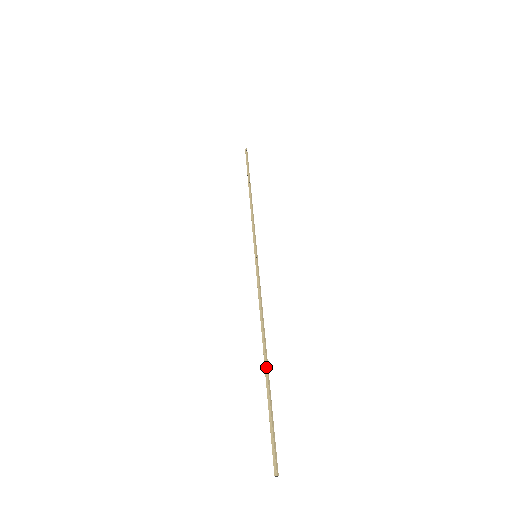
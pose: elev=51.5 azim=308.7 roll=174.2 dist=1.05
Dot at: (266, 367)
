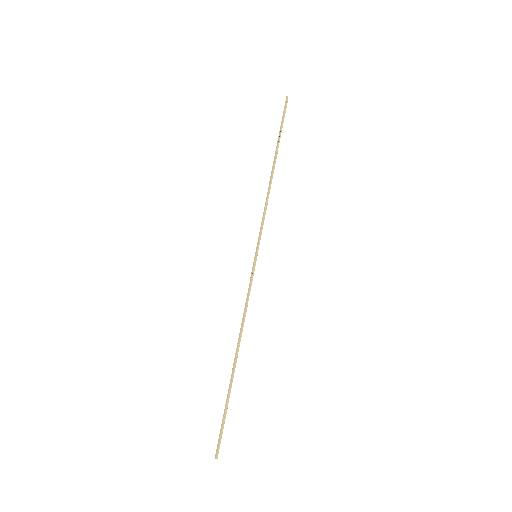
Dot at: (232, 374)
